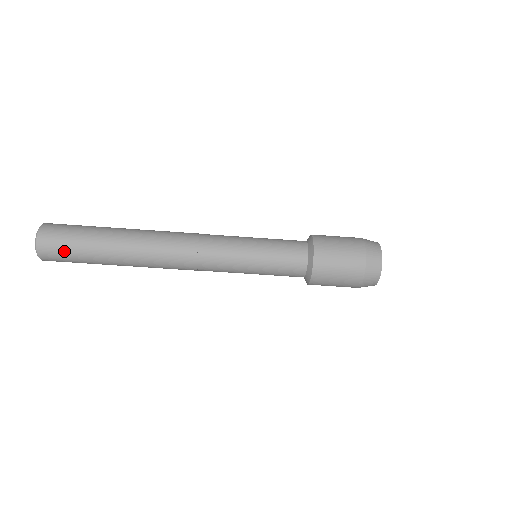
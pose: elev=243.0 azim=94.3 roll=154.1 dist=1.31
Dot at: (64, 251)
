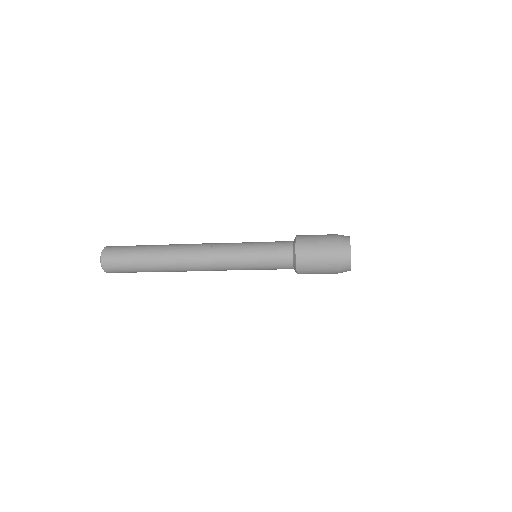
Dot at: (119, 264)
